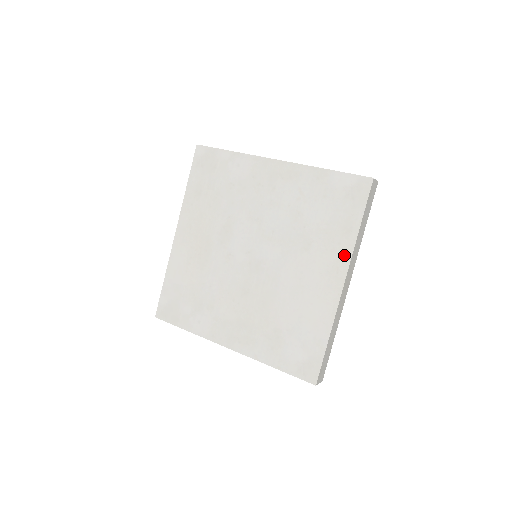
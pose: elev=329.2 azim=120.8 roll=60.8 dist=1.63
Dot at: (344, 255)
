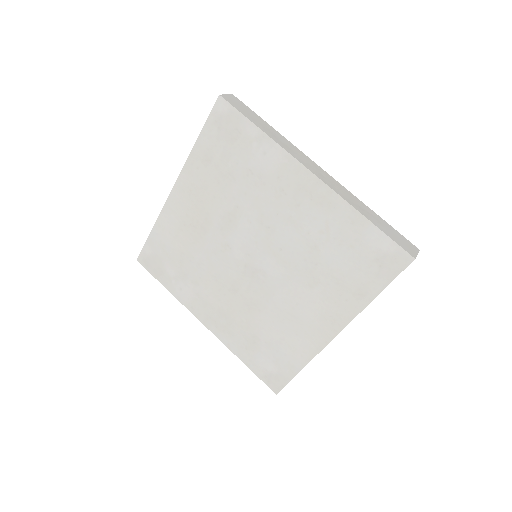
Dot at: (347, 313)
